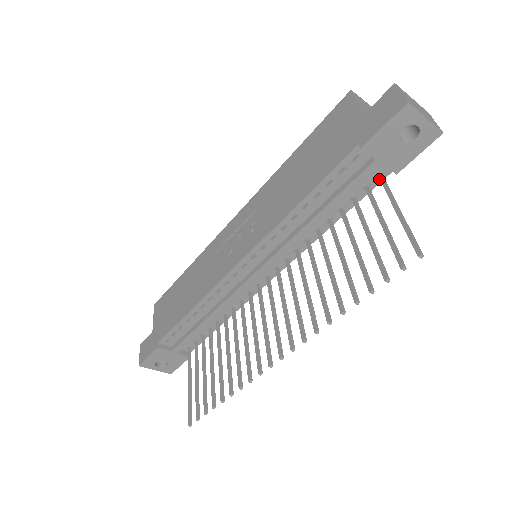
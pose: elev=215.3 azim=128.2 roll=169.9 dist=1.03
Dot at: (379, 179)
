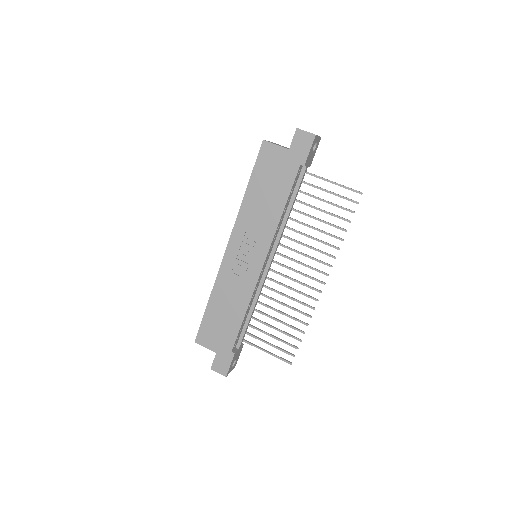
Dot at: occluded
